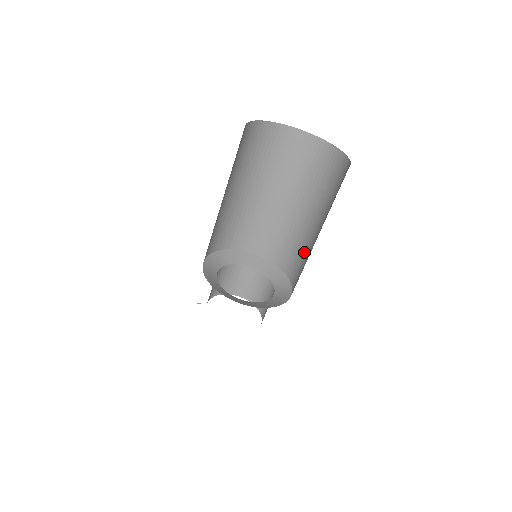
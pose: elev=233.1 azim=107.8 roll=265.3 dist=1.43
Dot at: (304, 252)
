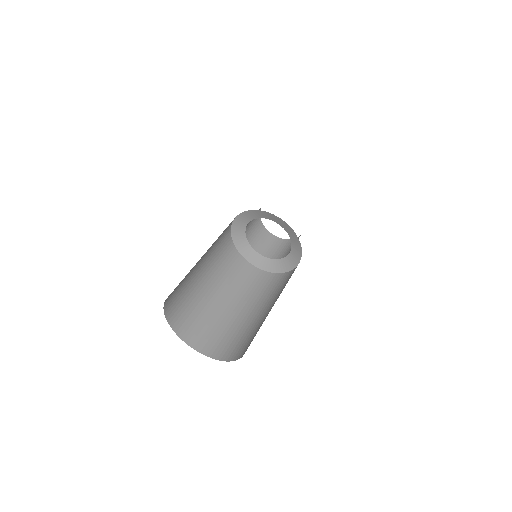
Dot at: occluded
